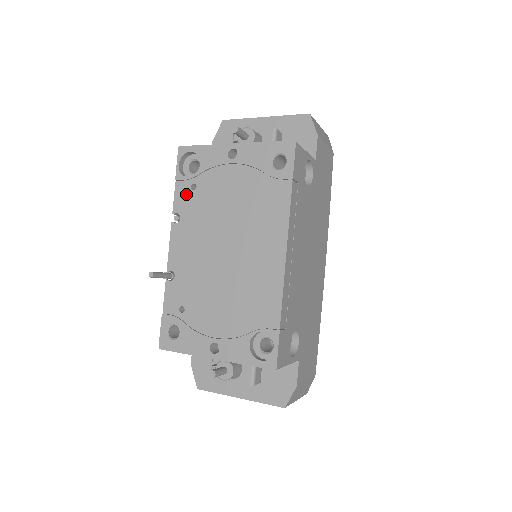
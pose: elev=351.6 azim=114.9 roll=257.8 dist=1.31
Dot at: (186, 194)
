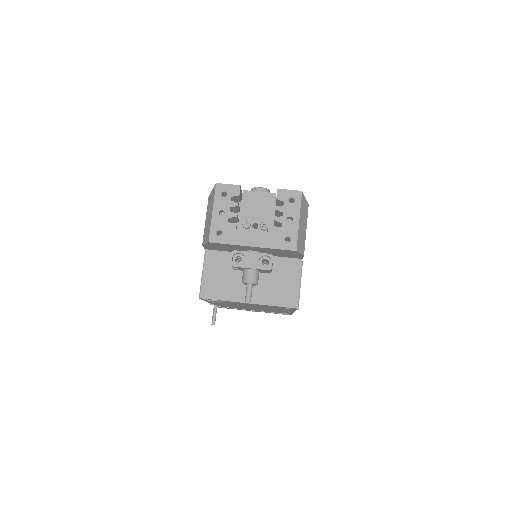
Dot at: occluded
